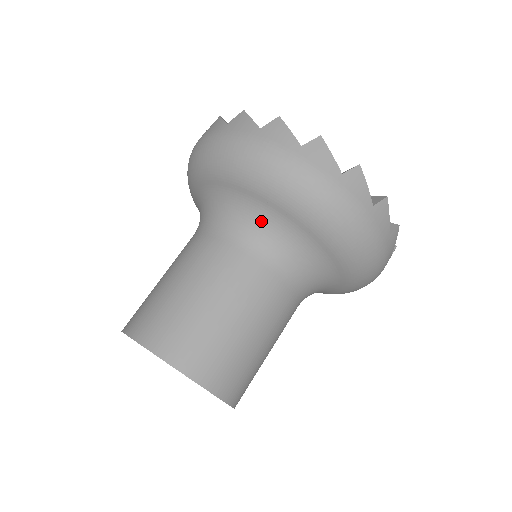
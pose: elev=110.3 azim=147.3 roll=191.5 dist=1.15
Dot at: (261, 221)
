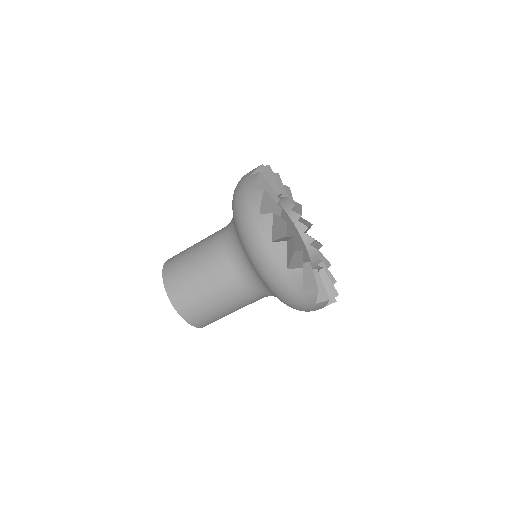
Dot at: (244, 259)
